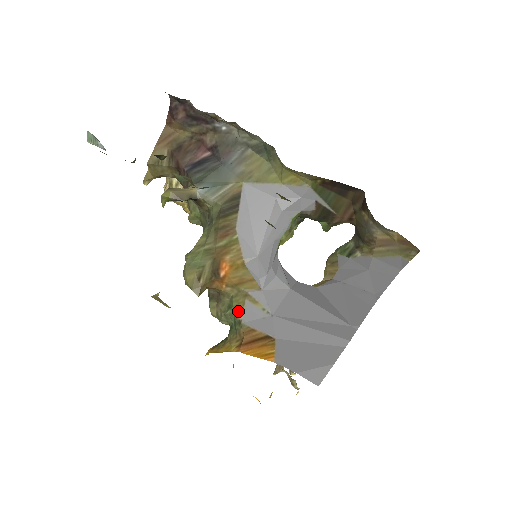
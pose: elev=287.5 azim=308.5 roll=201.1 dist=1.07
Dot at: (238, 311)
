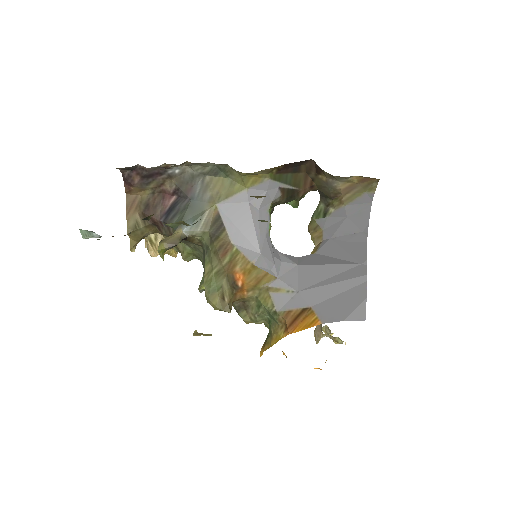
Dot at: (268, 305)
